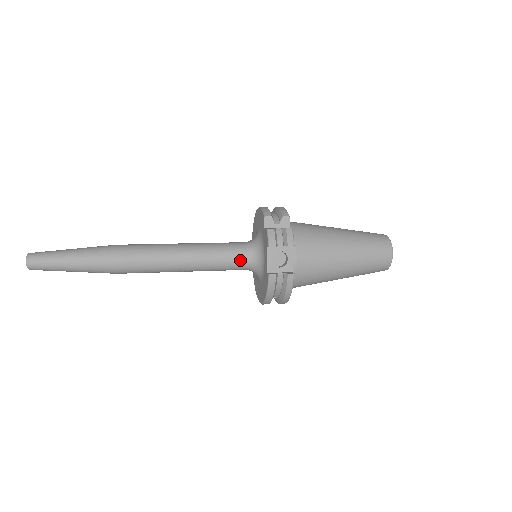
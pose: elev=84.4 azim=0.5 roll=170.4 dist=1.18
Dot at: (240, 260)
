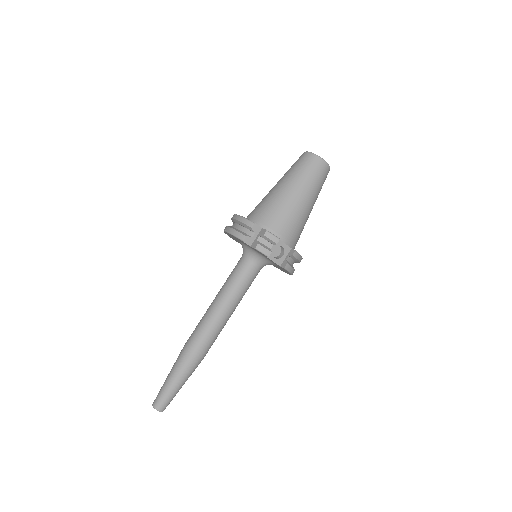
Dot at: (254, 272)
